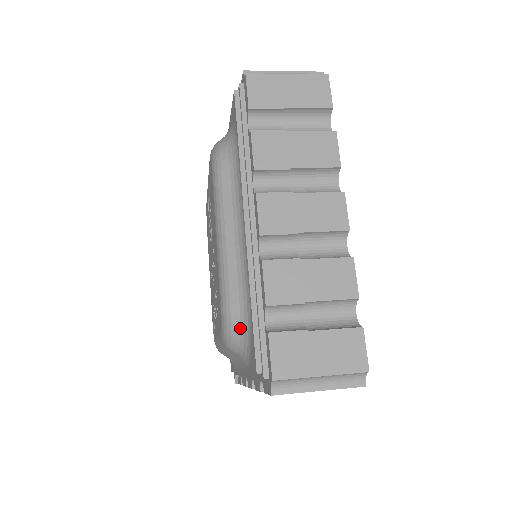
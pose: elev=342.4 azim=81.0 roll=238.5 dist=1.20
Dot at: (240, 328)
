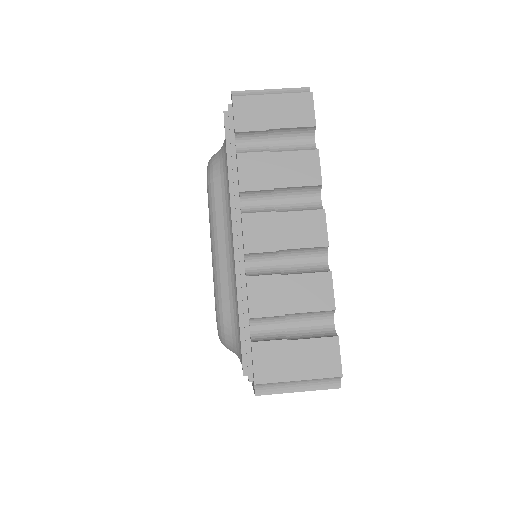
Dot at: (232, 333)
